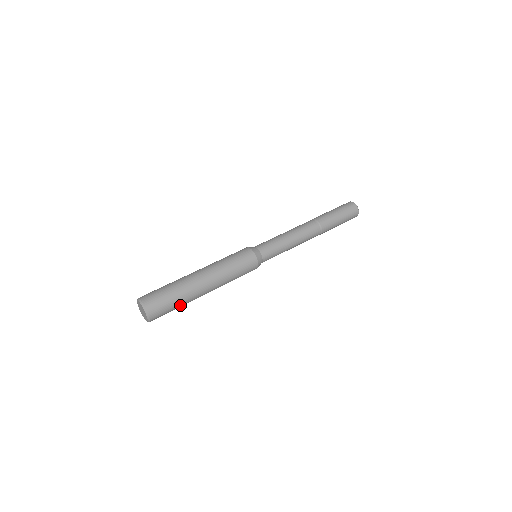
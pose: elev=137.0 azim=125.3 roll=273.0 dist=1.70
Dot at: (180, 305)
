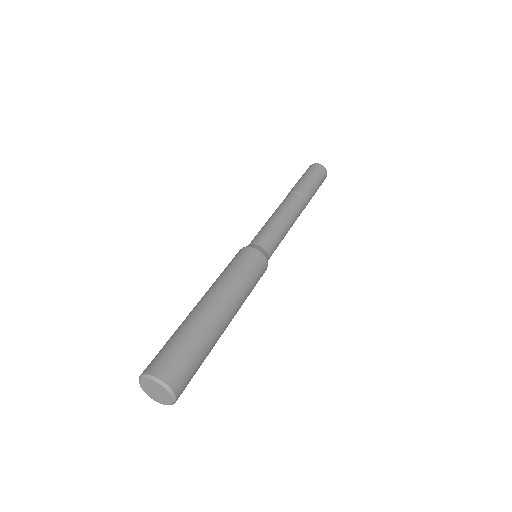
Dot at: occluded
